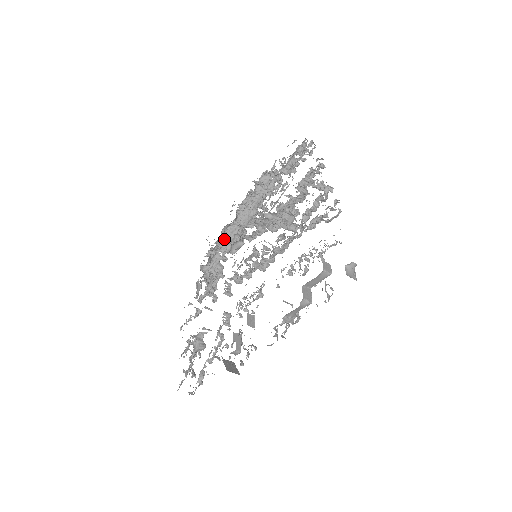
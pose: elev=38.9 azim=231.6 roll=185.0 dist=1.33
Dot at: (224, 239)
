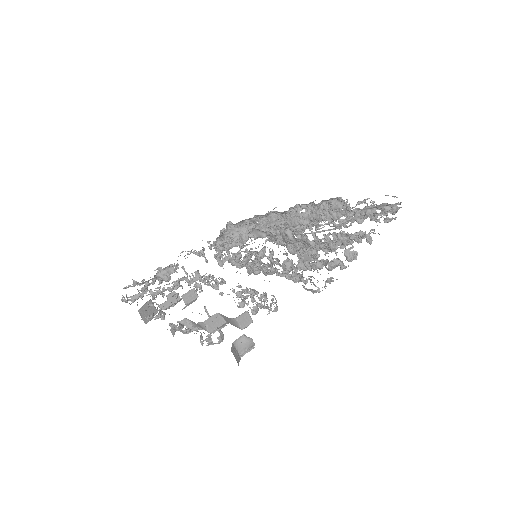
Dot at: (266, 220)
